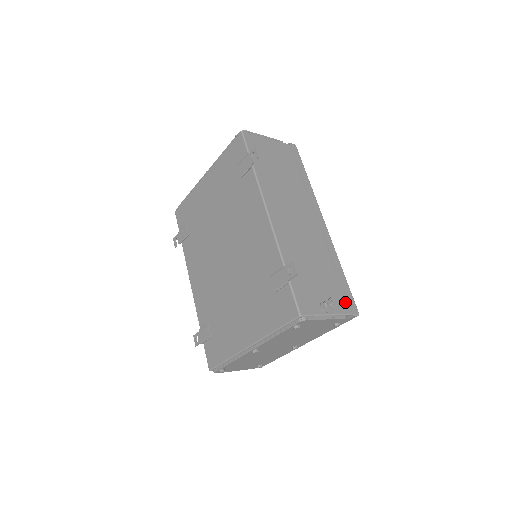
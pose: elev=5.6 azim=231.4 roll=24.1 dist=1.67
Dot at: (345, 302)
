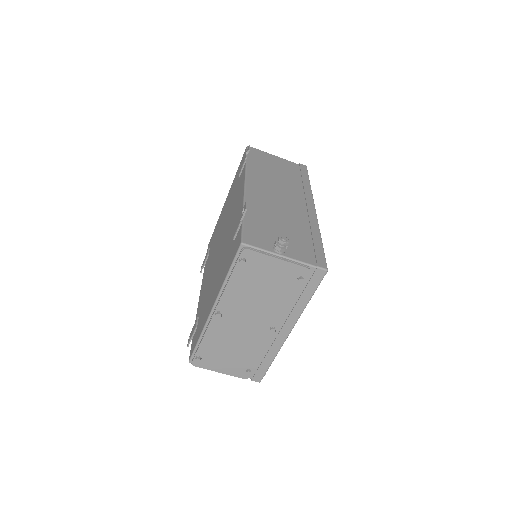
Dot at: (312, 257)
